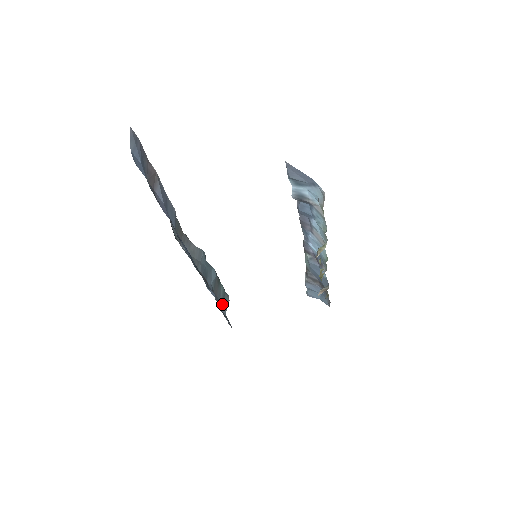
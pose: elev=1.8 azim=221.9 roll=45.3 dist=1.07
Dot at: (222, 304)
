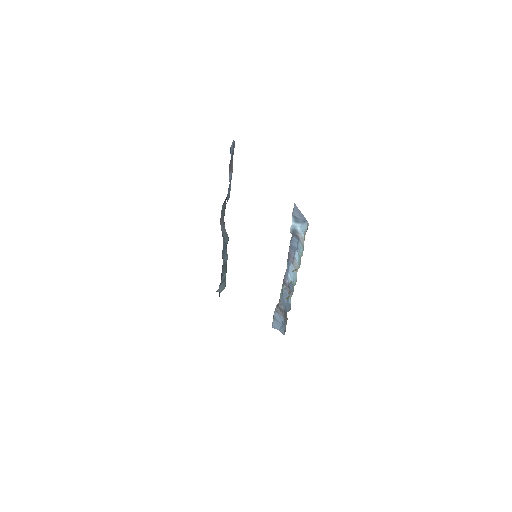
Dot at: (221, 284)
